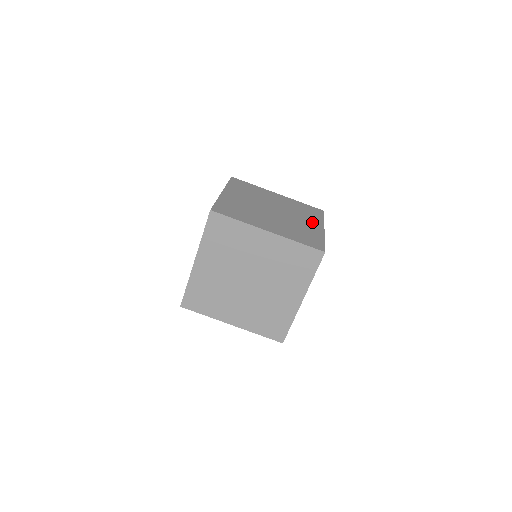
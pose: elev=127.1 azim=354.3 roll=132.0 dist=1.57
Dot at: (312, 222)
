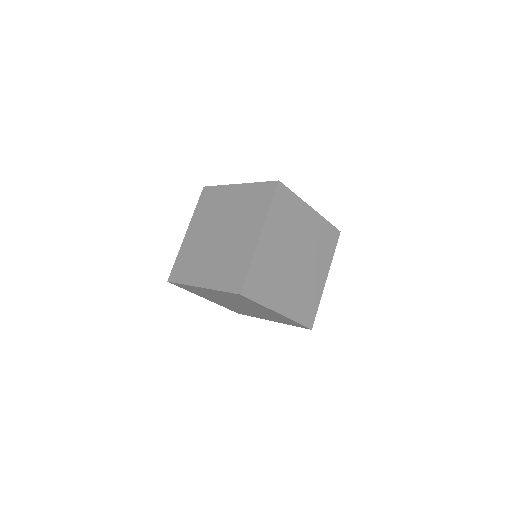
Dot at: (322, 269)
